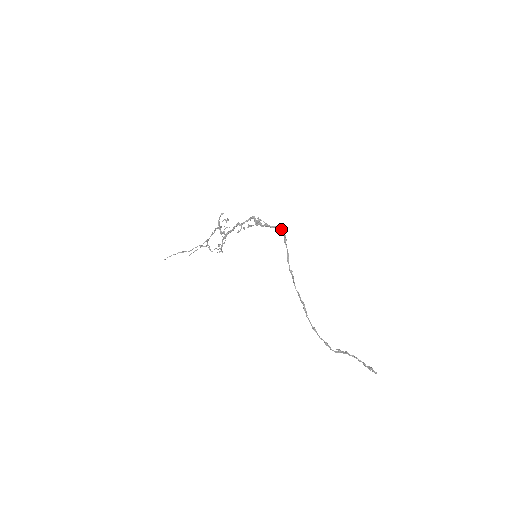
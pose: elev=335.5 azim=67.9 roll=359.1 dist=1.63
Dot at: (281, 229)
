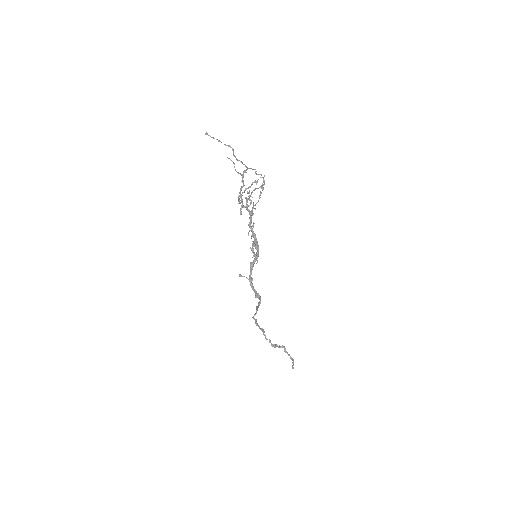
Dot at: (258, 298)
